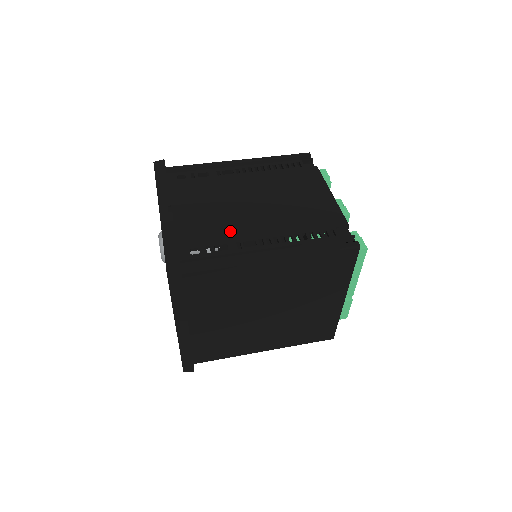
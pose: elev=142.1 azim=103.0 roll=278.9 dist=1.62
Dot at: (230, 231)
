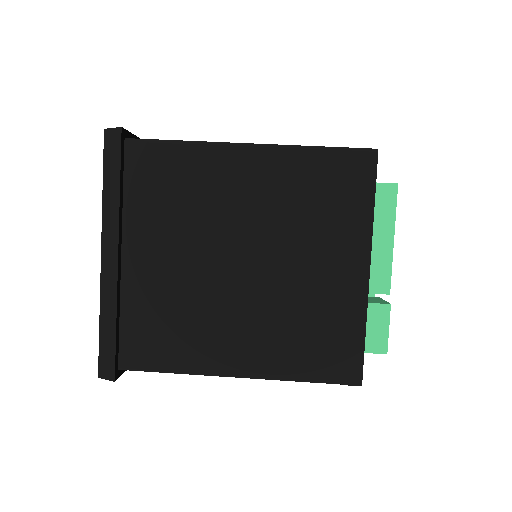
Dot at: occluded
